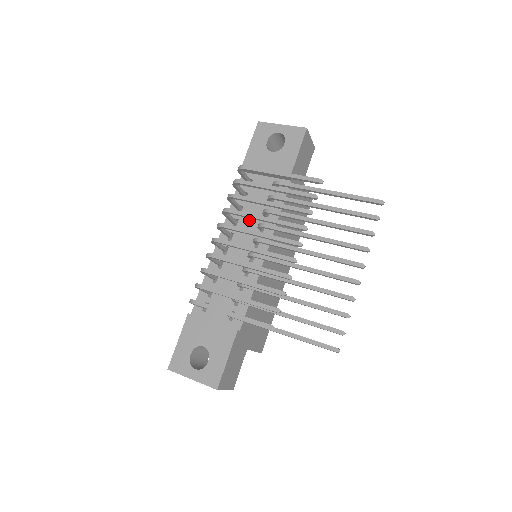
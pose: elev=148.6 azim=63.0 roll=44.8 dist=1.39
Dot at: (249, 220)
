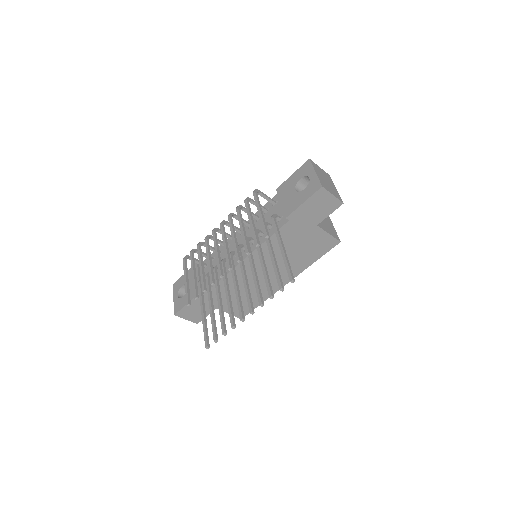
Dot at: occluded
